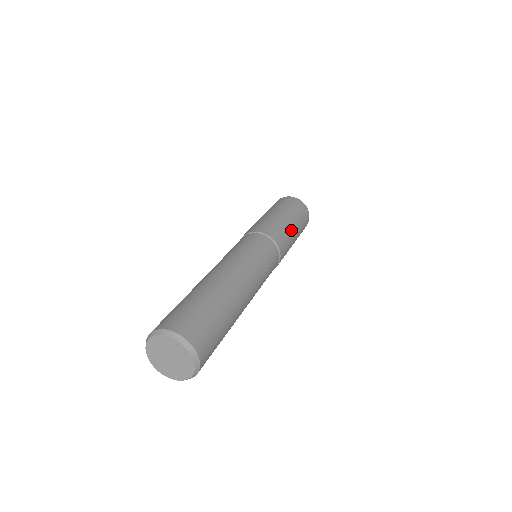
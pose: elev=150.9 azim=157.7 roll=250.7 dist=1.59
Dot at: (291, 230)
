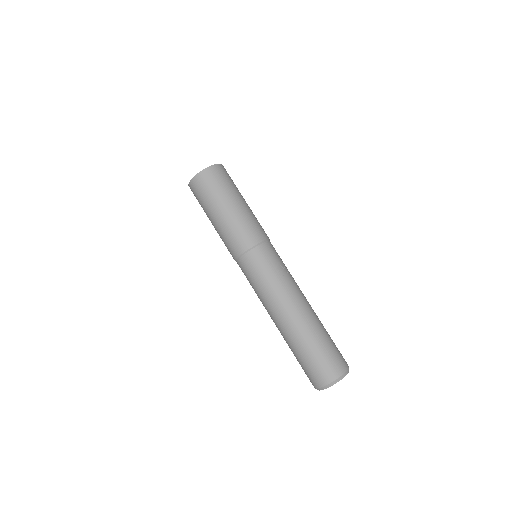
Dot at: (243, 210)
